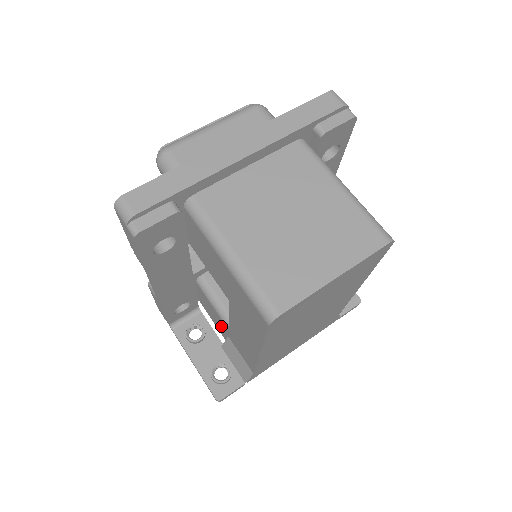
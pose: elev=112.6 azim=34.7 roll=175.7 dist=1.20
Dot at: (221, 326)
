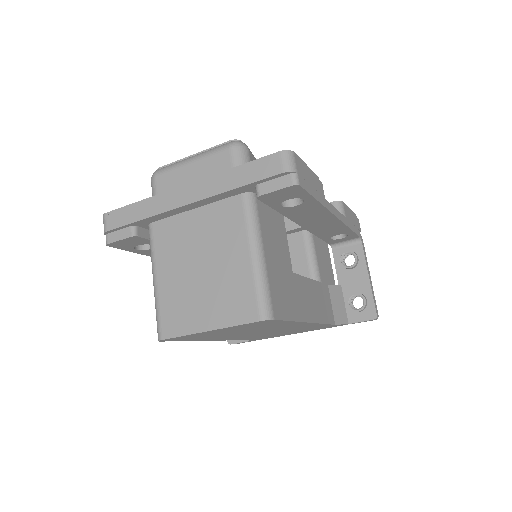
Dot at: occluded
